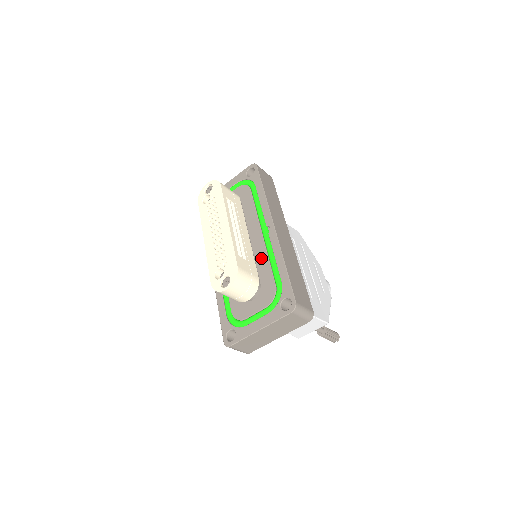
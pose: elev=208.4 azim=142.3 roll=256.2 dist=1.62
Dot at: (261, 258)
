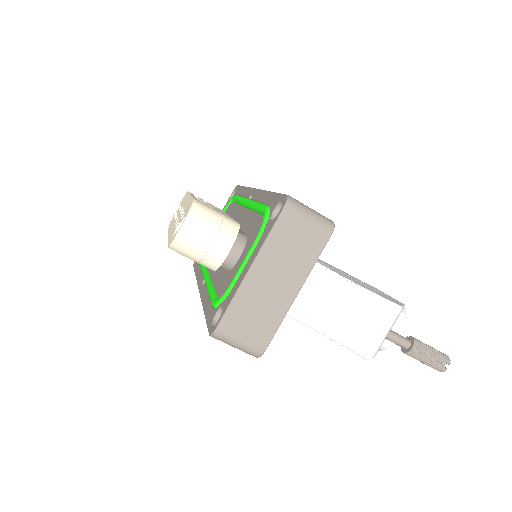
Dot at: (246, 220)
